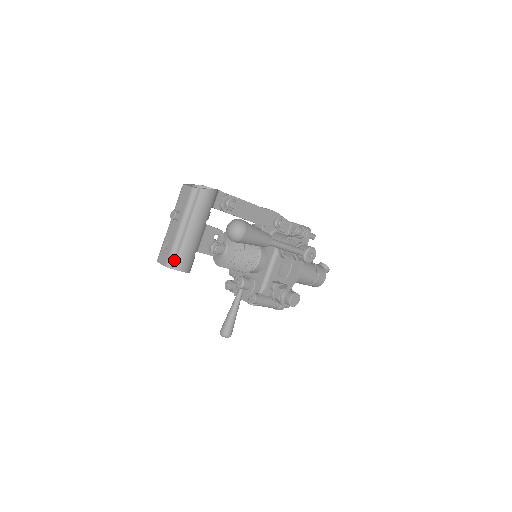
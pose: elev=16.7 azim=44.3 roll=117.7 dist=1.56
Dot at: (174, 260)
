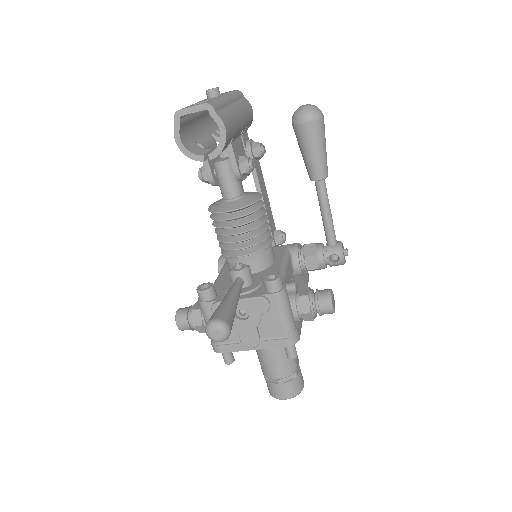
Dot at: (218, 107)
